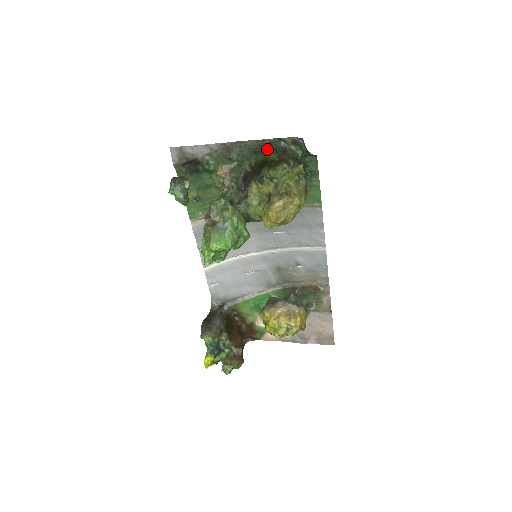
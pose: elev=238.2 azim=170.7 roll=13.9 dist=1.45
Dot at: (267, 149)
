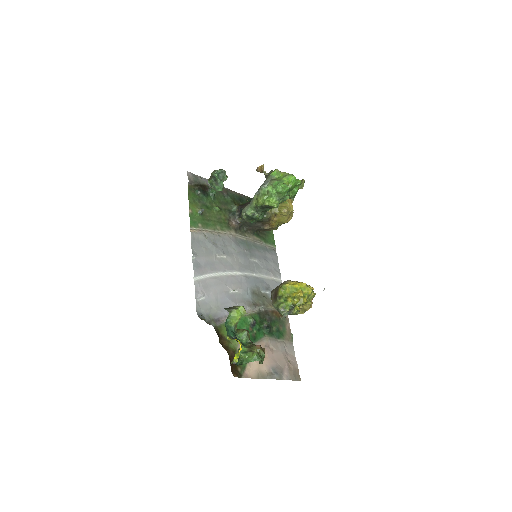
Dot at: (247, 201)
